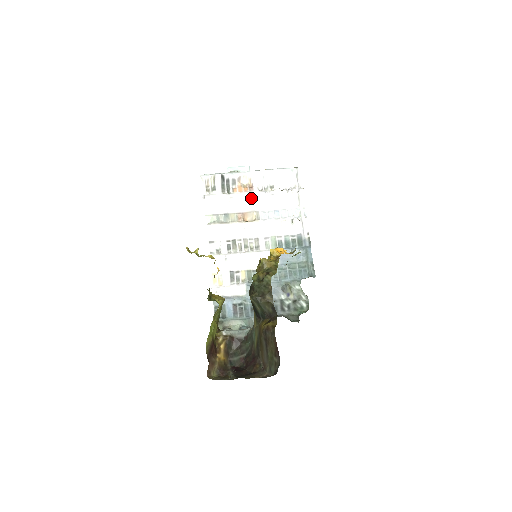
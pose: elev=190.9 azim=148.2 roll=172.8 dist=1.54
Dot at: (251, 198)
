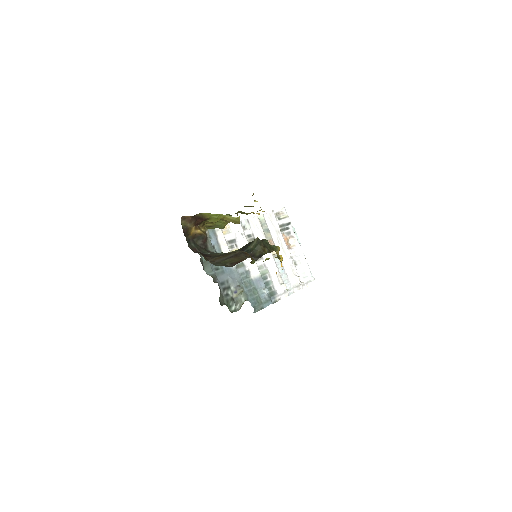
Dot at: (284, 248)
